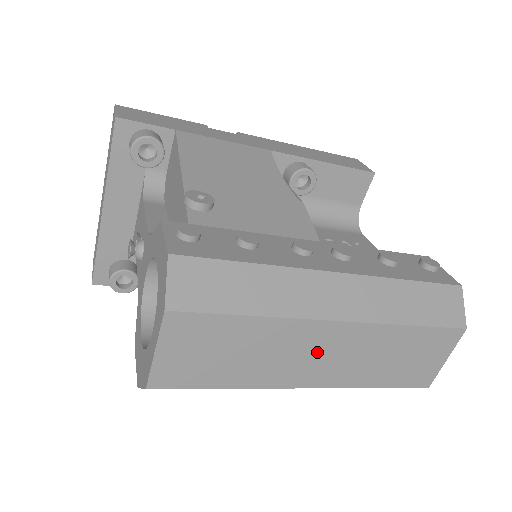
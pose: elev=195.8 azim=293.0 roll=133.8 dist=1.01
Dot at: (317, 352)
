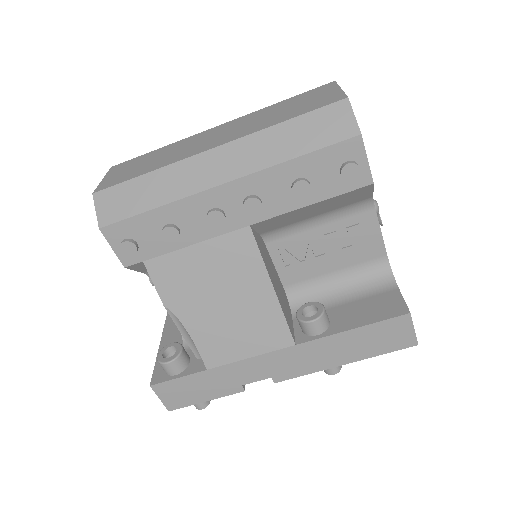
Dot at: (211, 137)
